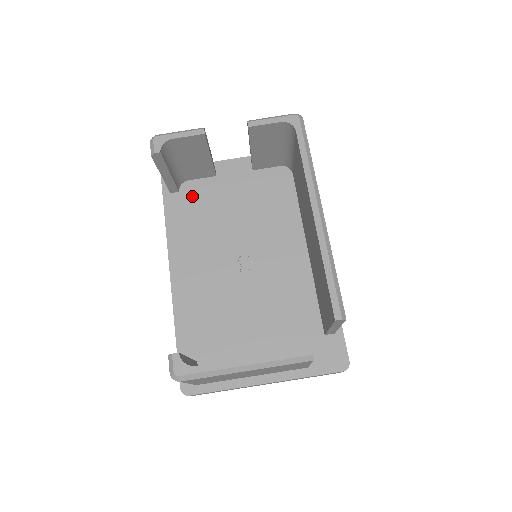
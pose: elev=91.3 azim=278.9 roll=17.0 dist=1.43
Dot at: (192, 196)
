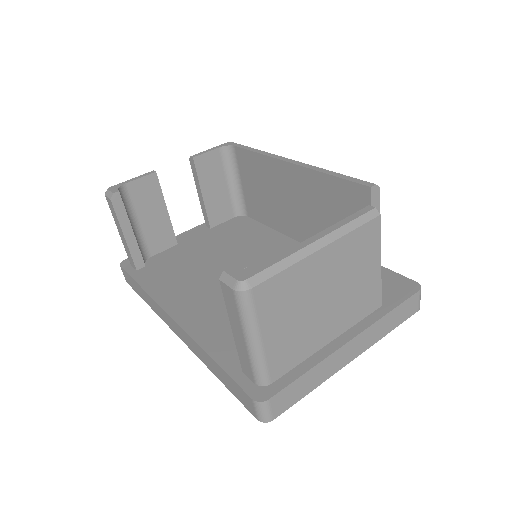
Dot at: (161, 263)
